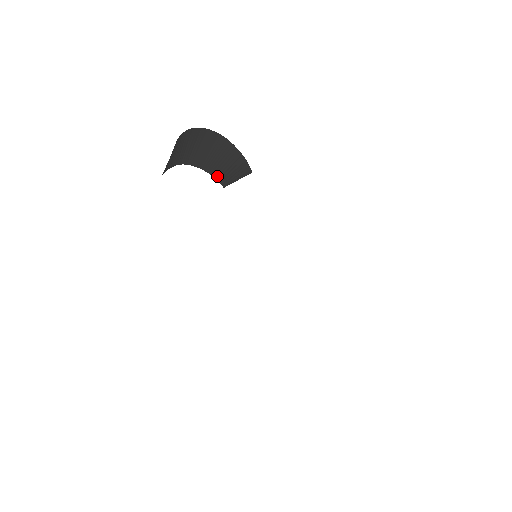
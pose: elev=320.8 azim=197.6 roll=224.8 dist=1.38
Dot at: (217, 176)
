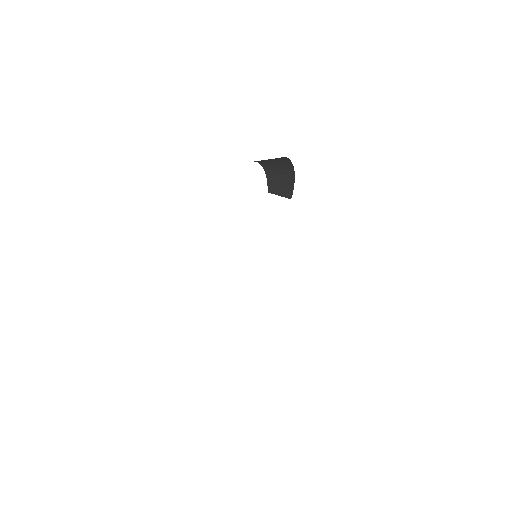
Dot at: (270, 183)
